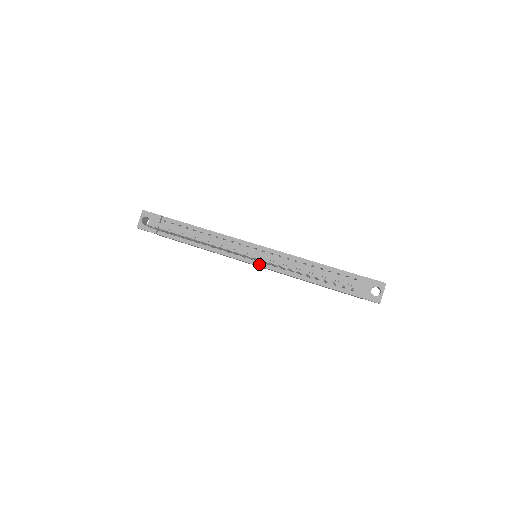
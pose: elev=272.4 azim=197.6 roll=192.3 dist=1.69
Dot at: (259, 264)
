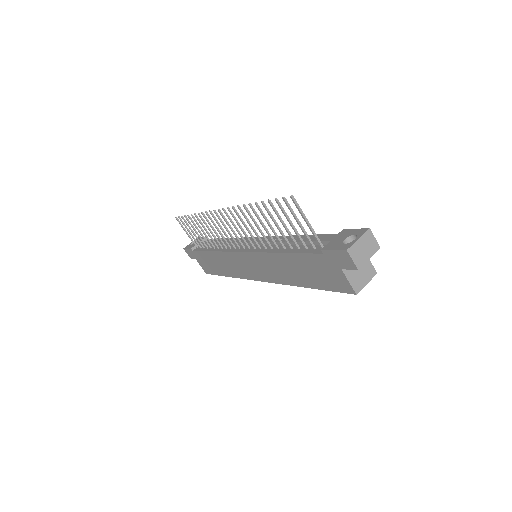
Dot at: (247, 250)
